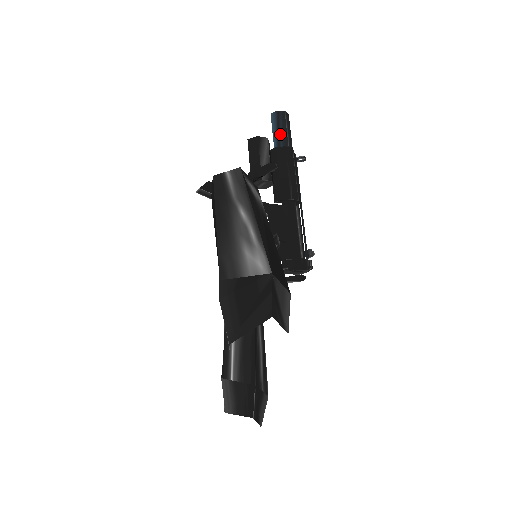
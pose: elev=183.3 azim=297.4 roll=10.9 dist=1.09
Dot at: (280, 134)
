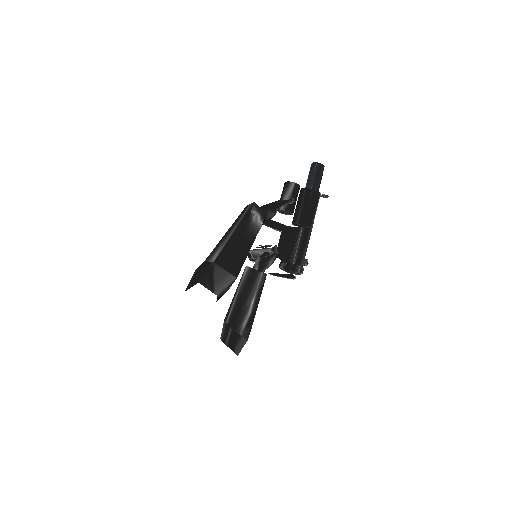
Dot at: (309, 179)
